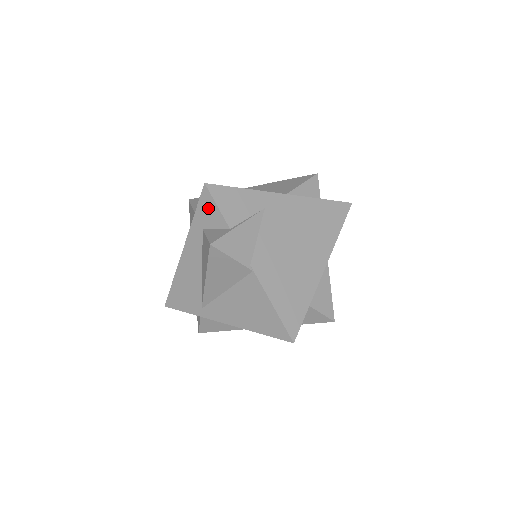
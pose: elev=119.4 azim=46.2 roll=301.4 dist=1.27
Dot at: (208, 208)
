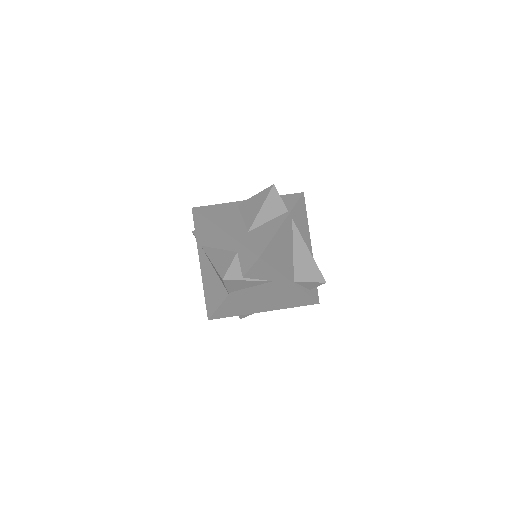
Dot at: (248, 259)
